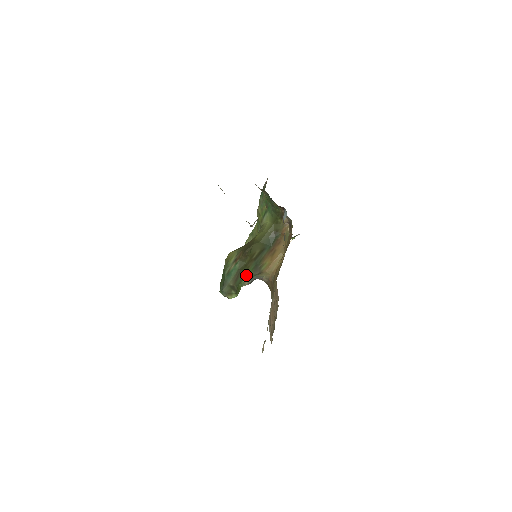
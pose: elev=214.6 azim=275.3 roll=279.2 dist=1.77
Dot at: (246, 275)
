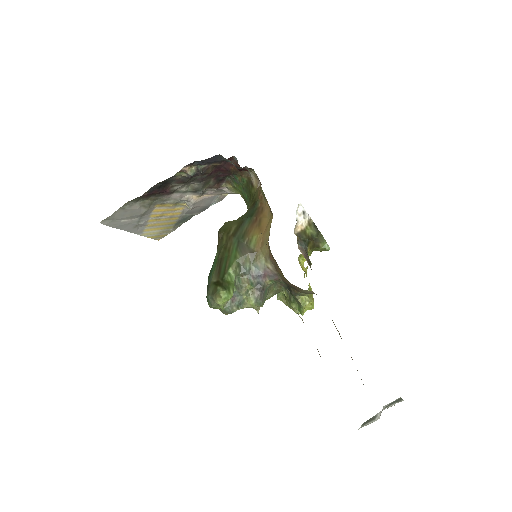
Dot at: (231, 261)
